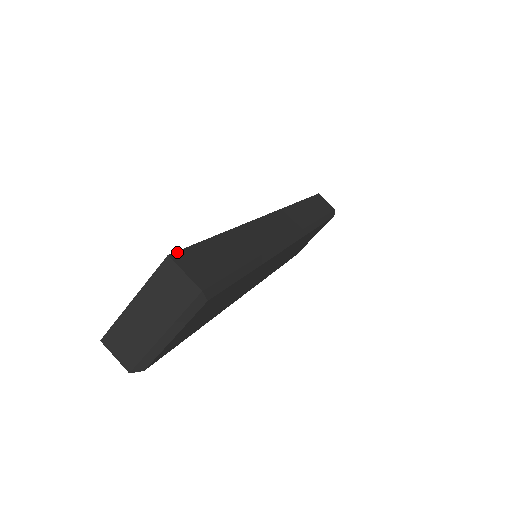
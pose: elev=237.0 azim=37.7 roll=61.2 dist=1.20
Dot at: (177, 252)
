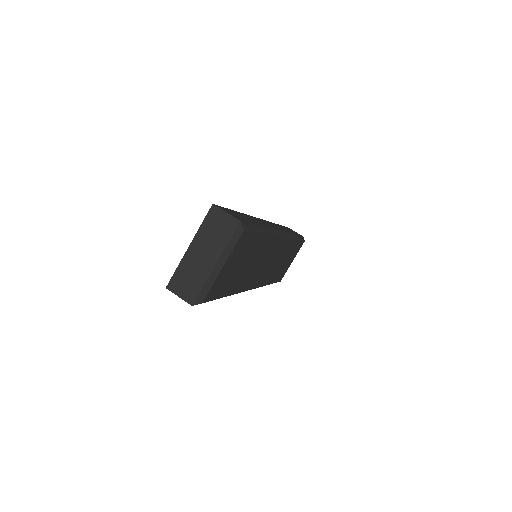
Dot at: (217, 205)
